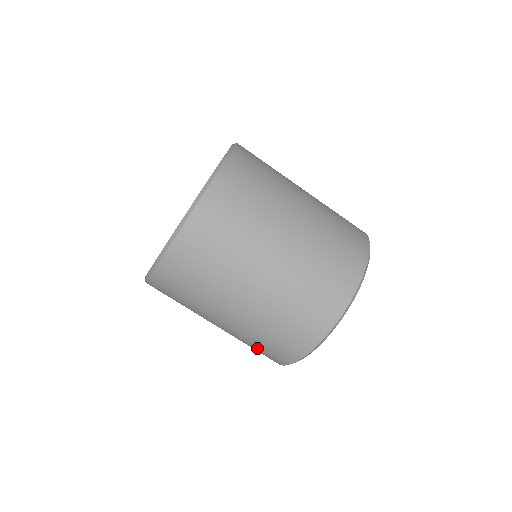
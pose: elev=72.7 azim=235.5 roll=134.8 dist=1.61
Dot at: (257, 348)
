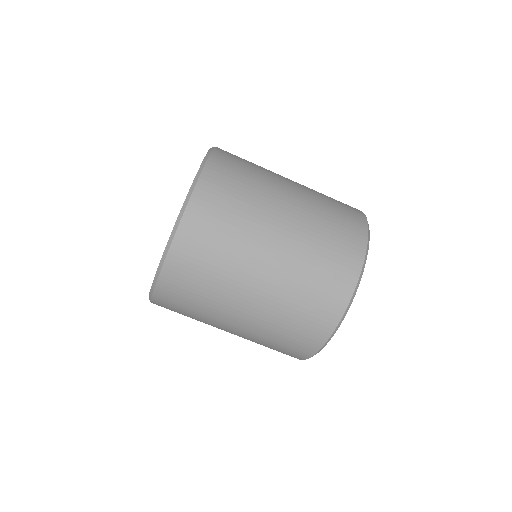
Dot at: (305, 306)
